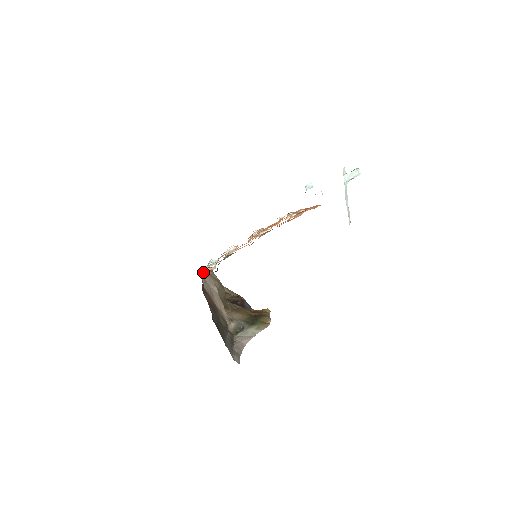
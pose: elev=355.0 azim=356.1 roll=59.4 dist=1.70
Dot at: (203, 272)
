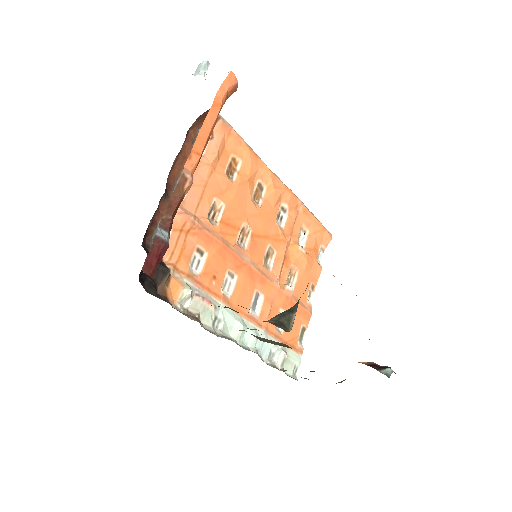
Dot at: (184, 311)
